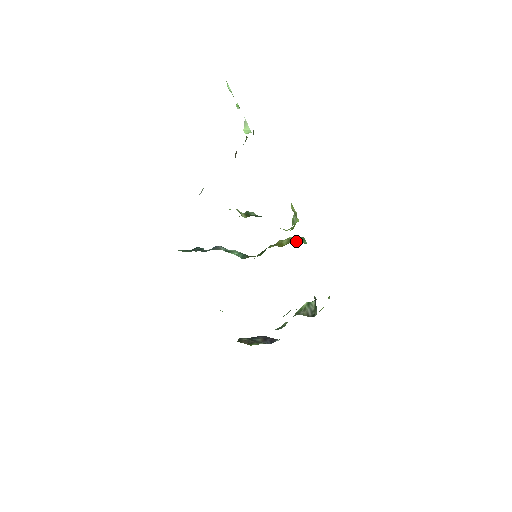
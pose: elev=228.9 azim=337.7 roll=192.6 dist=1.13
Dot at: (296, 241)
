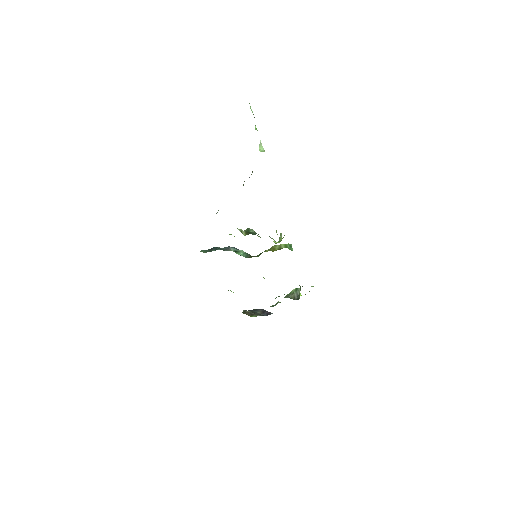
Dot at: occluded
